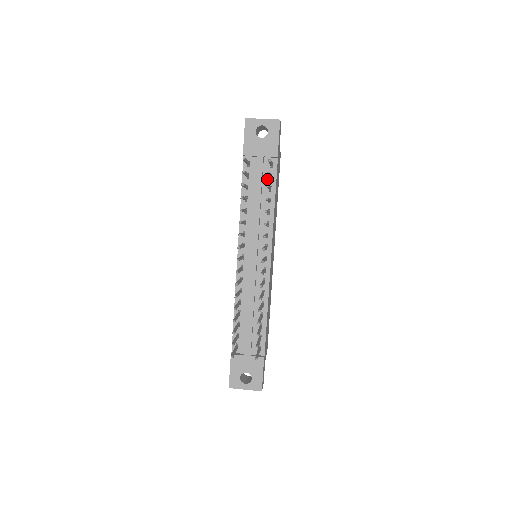
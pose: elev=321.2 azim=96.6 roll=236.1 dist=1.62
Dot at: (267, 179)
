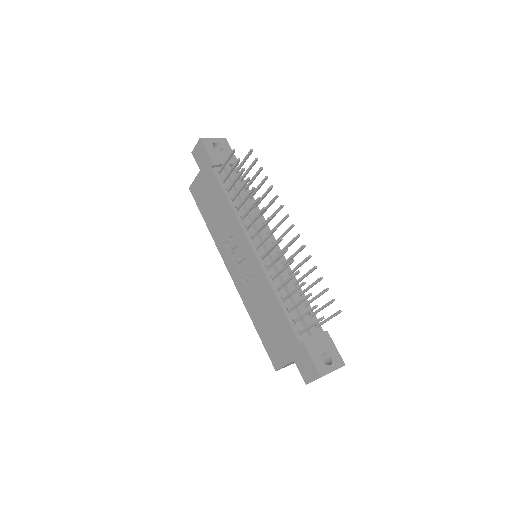
Dot at: (239, 183)
